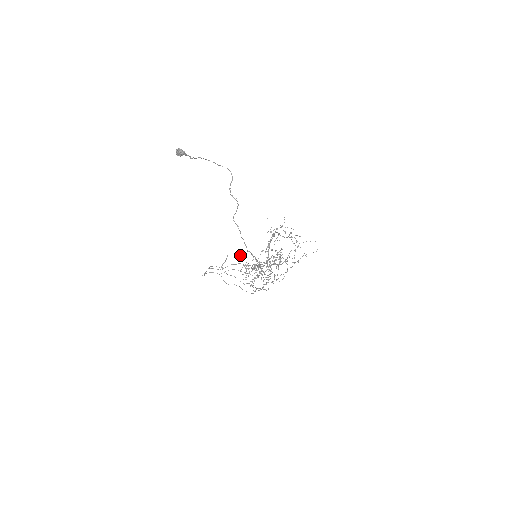
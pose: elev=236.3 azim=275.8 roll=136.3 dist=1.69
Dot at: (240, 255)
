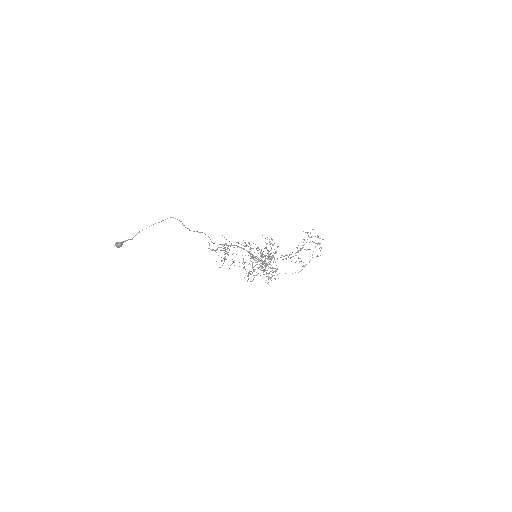
Dot at: (252, 257)
